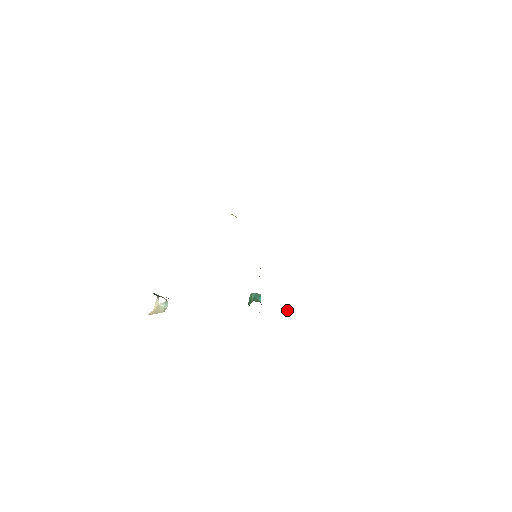
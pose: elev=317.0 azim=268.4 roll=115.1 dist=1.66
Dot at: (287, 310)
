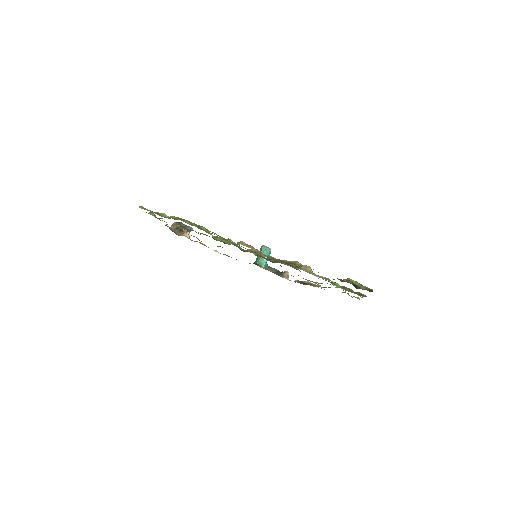
Dot at: (286, 275)
